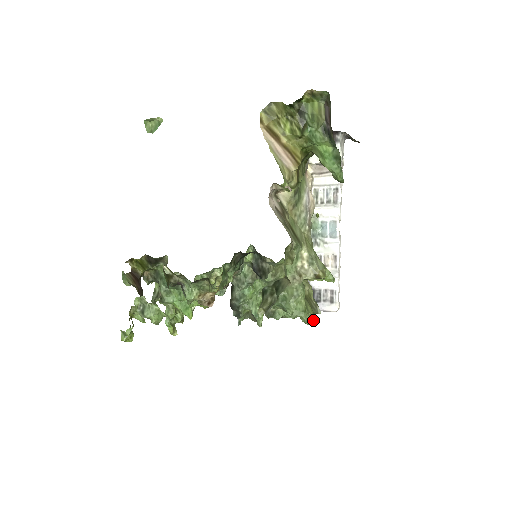
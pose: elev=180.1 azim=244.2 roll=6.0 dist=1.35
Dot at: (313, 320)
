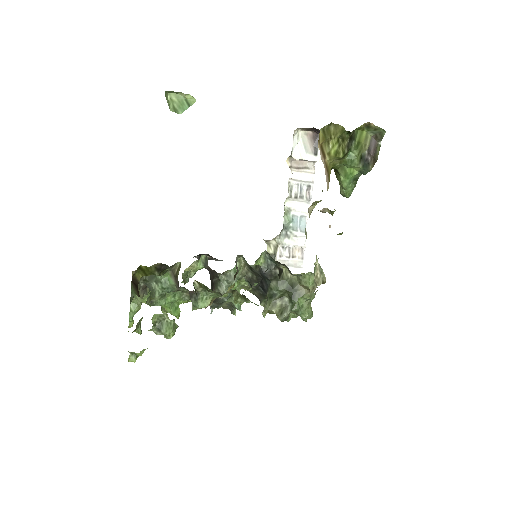
Dot at: occluded
